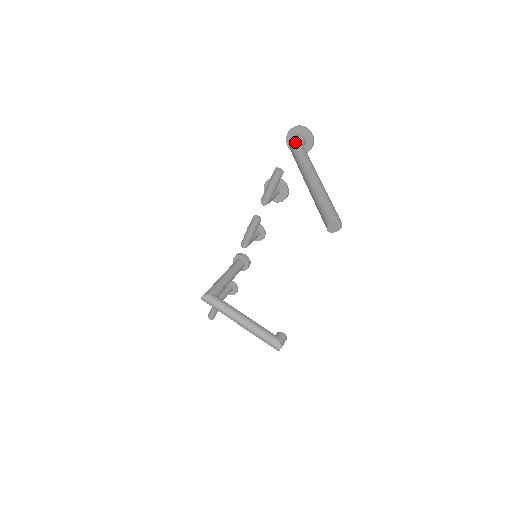
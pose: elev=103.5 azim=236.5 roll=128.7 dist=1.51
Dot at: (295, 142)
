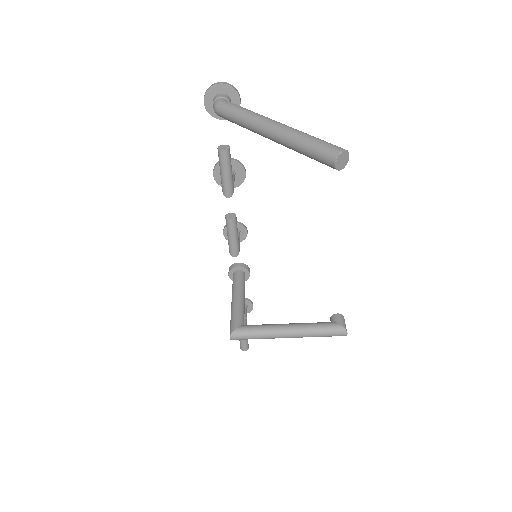
Dot at: (221, 104)
